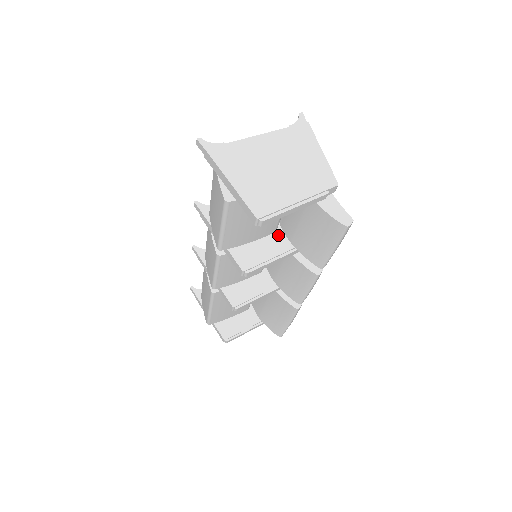
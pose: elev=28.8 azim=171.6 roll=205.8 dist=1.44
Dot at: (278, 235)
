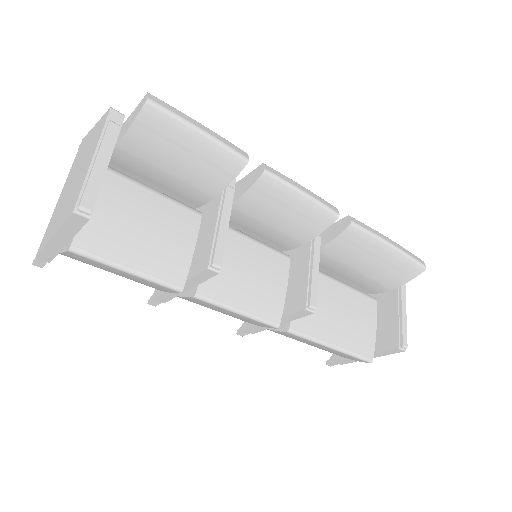
Dot at: (205, 213)
